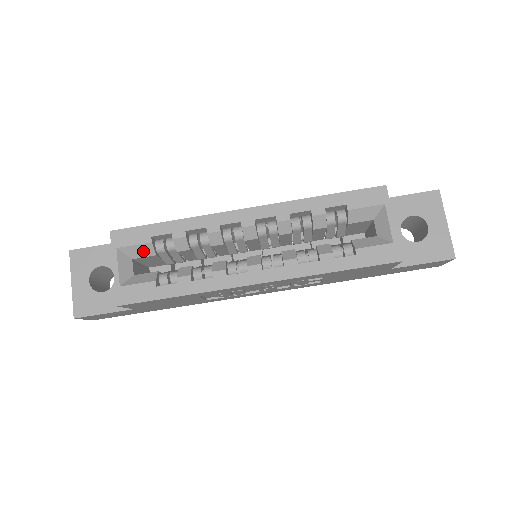
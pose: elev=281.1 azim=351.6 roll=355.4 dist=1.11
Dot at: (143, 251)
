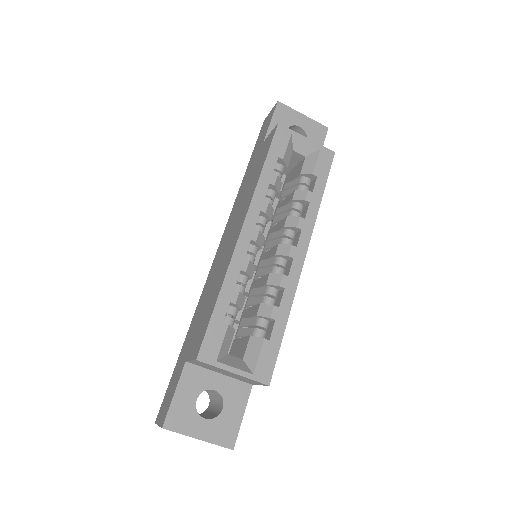
Dot at: (228, 339)
